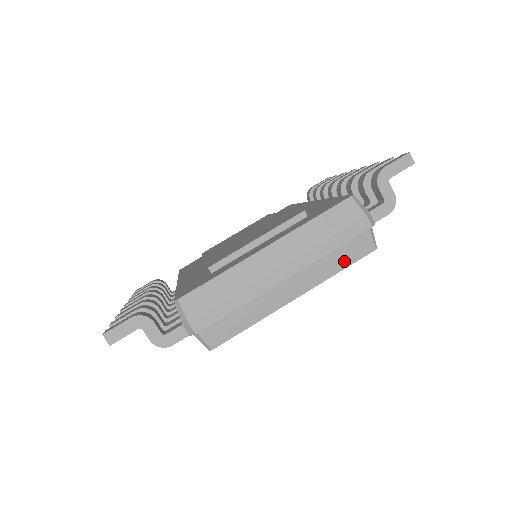
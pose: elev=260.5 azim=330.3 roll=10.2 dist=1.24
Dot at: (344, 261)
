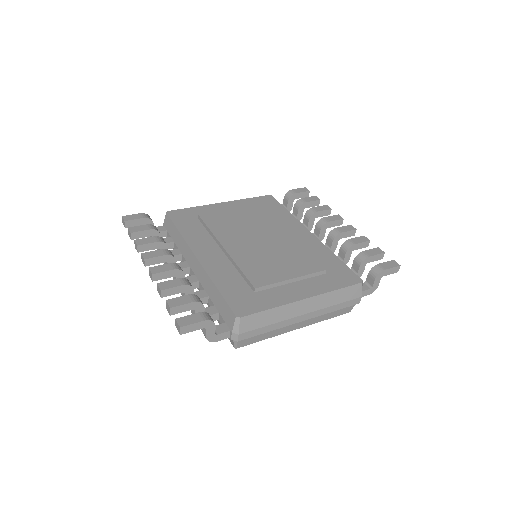
Dot at: (333, 315)
